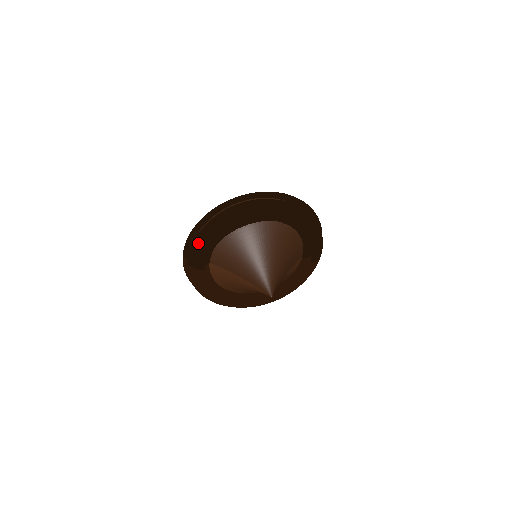
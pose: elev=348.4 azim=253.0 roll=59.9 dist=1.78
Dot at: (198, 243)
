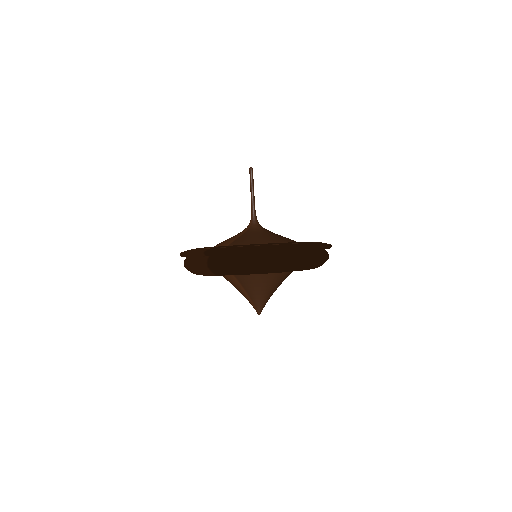
Dot at: (239, 268)
